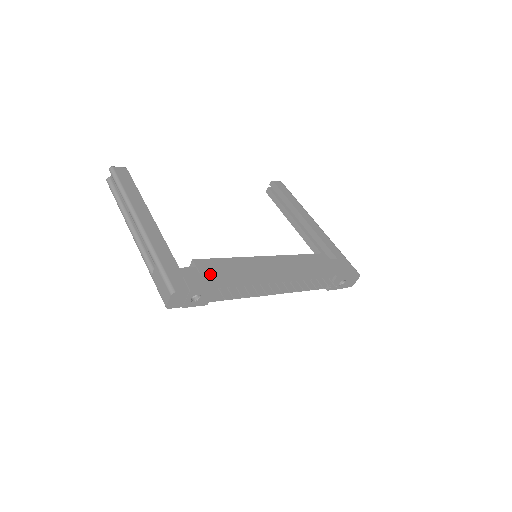
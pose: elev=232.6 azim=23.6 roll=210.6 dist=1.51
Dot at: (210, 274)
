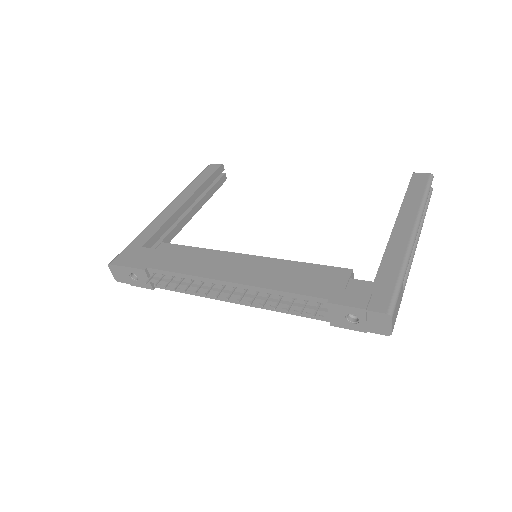
Dot at: (157, 257)
